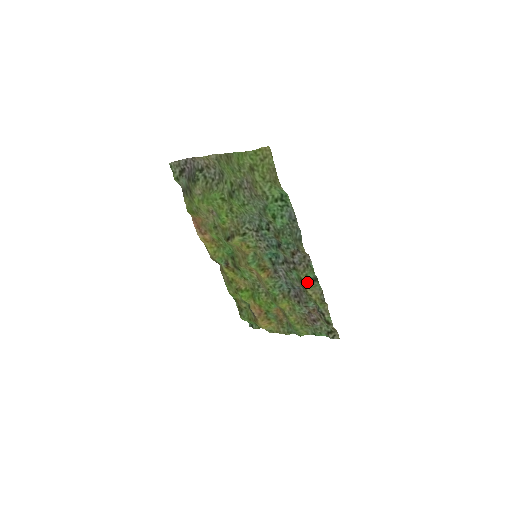
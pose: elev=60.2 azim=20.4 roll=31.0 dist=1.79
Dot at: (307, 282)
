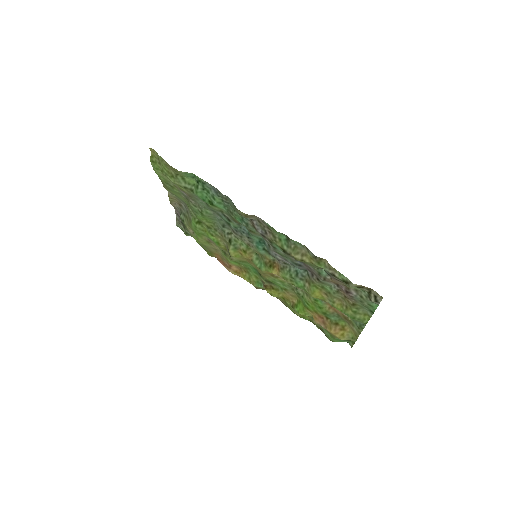
Dot at: (286, 247)
